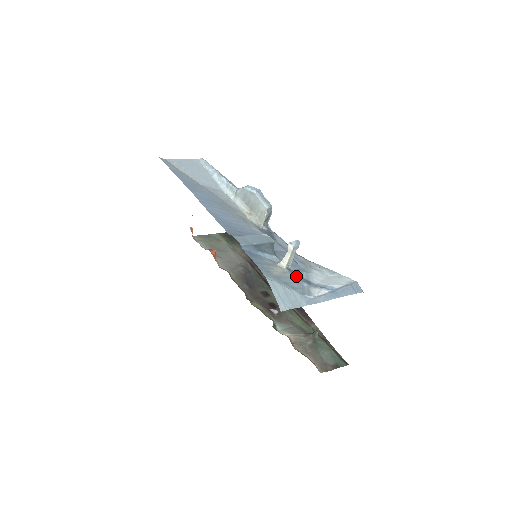
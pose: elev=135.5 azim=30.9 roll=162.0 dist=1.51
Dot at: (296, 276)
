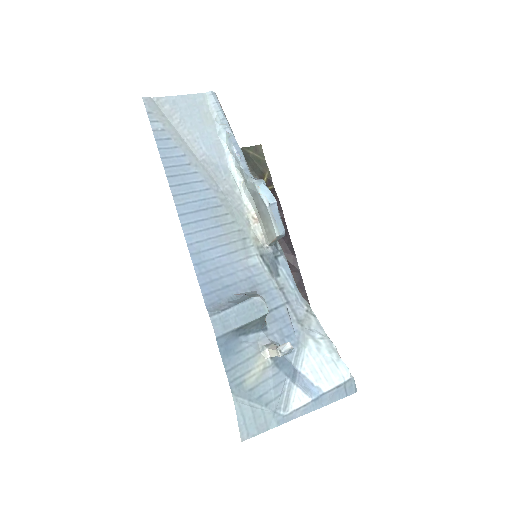
Dot at: (280, 368)
